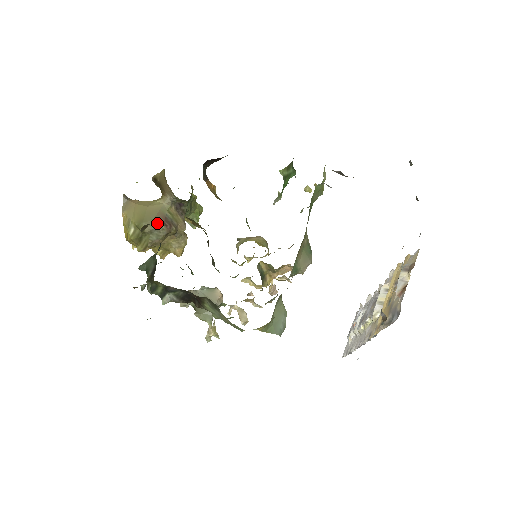
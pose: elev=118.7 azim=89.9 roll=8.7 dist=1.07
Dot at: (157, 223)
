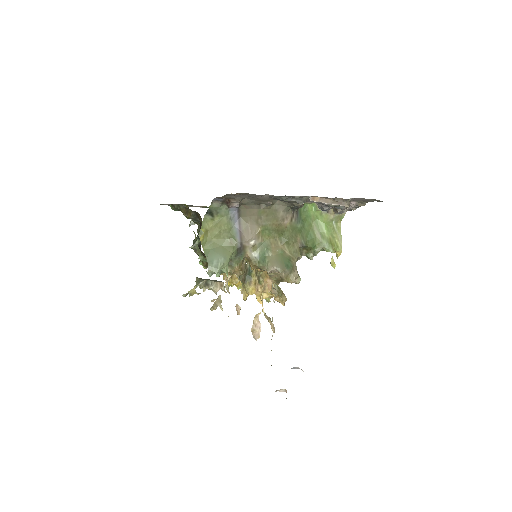
Dot at: occluded
